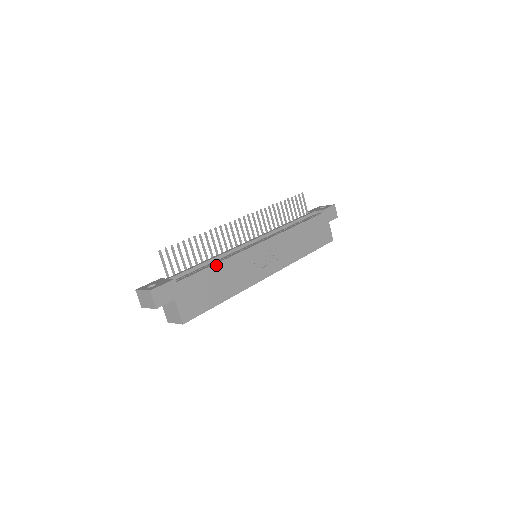
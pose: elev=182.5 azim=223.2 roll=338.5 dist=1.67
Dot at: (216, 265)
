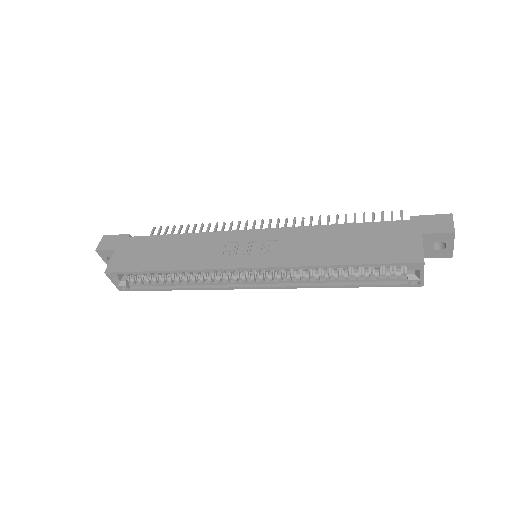
Dot at: (178, 235)
